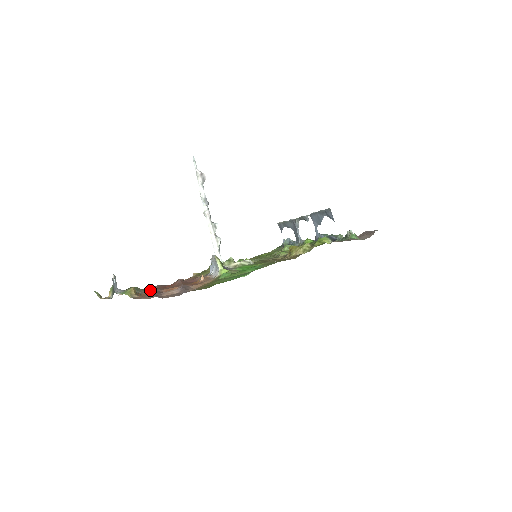
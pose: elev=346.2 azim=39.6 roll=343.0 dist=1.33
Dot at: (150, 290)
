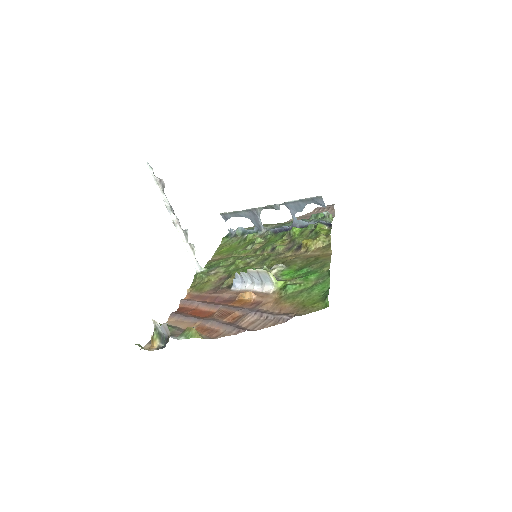
Dot at: (182, 323)
